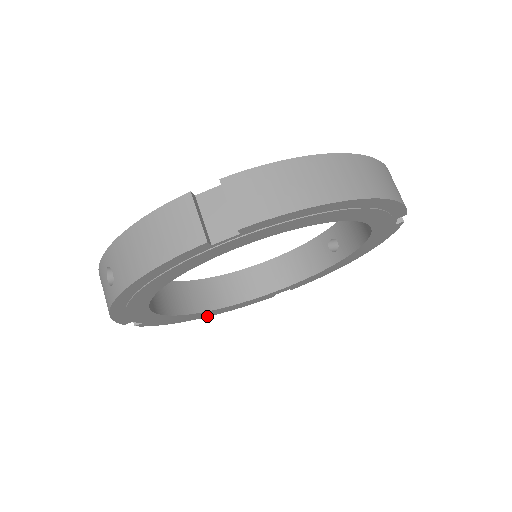
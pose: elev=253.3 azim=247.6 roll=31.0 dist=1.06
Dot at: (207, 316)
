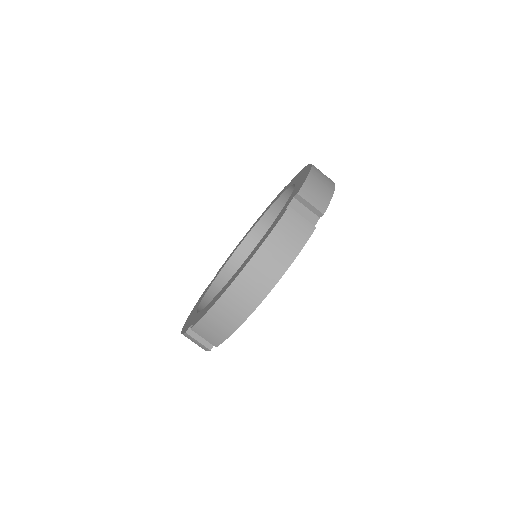
Dot at: occluded
